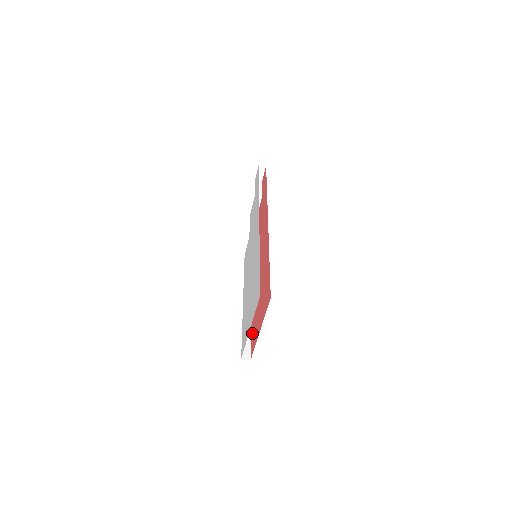
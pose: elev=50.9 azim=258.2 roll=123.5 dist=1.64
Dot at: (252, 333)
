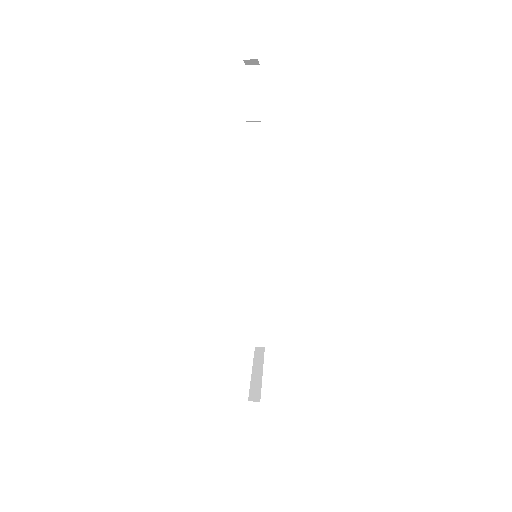
Dot at: occluded
